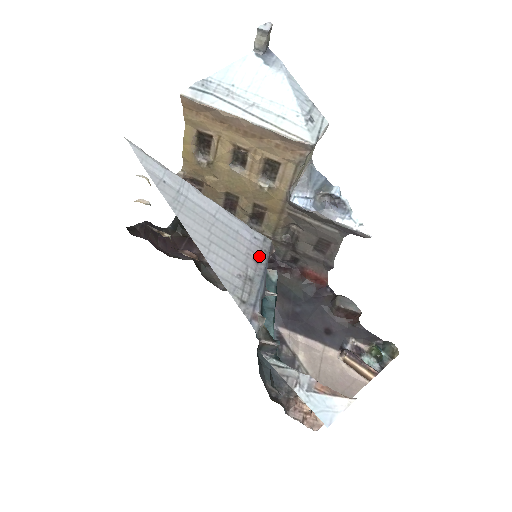
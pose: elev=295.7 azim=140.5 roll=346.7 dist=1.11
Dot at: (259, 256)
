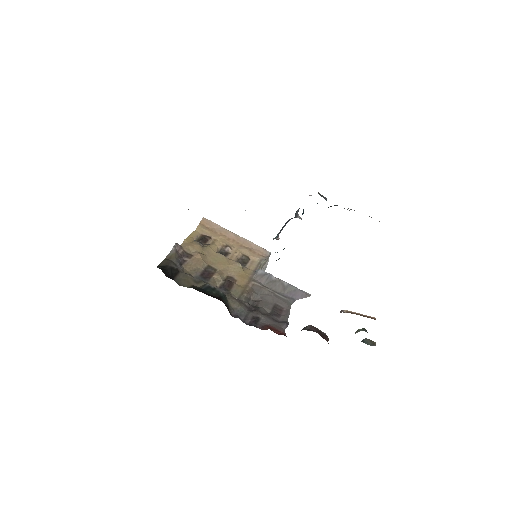
Dot at: occluded
